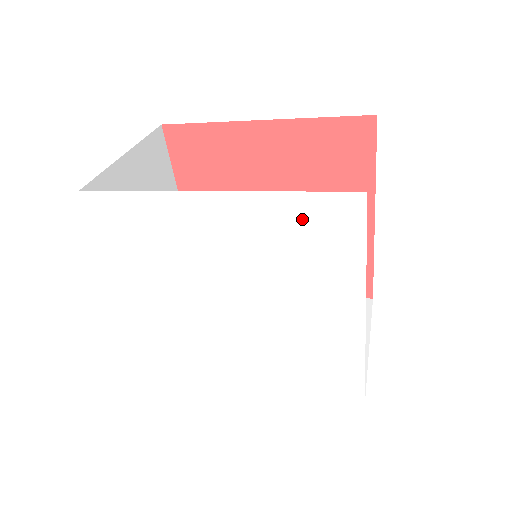
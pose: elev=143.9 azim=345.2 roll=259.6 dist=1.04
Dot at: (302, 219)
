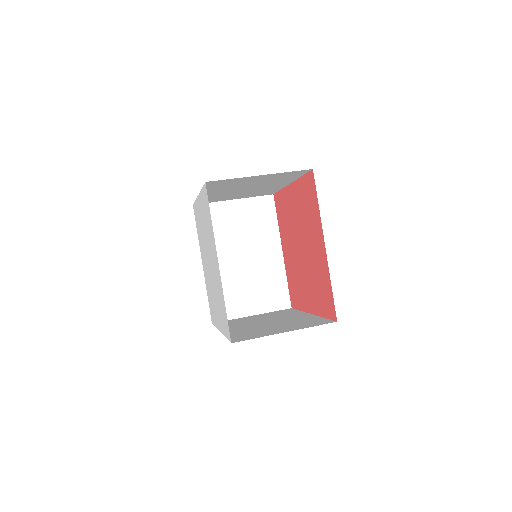
Dot at: occluded
